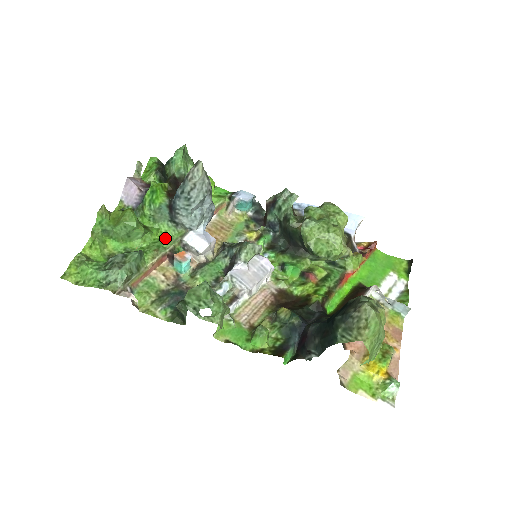
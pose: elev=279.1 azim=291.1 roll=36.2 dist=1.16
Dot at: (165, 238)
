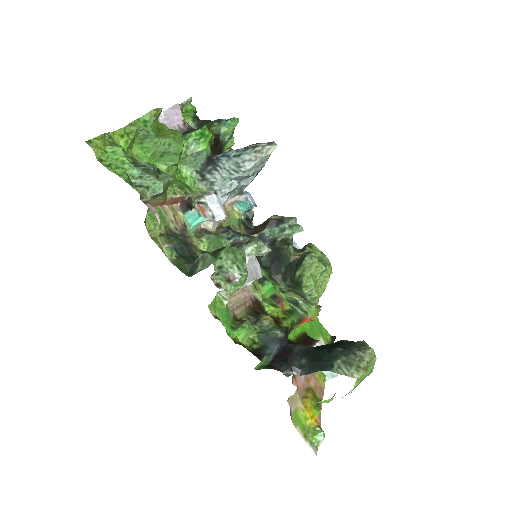
Dot at: (185, 183)
